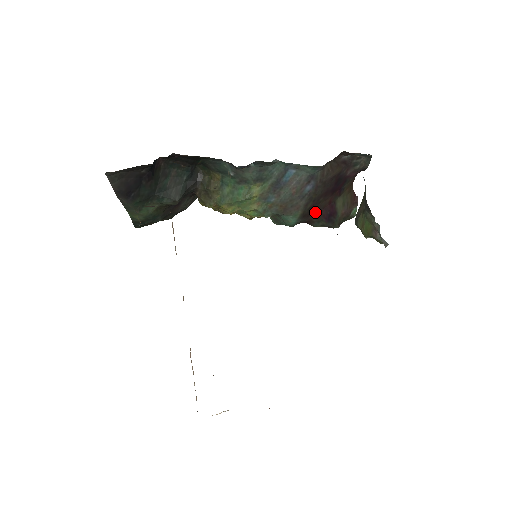
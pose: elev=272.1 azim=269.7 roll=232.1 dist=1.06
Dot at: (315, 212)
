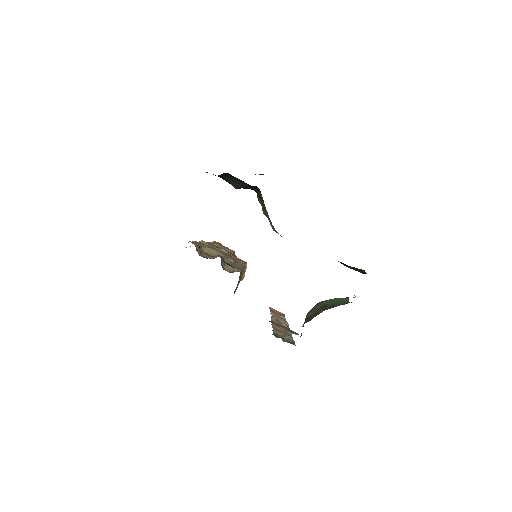
Dot at: occluded
